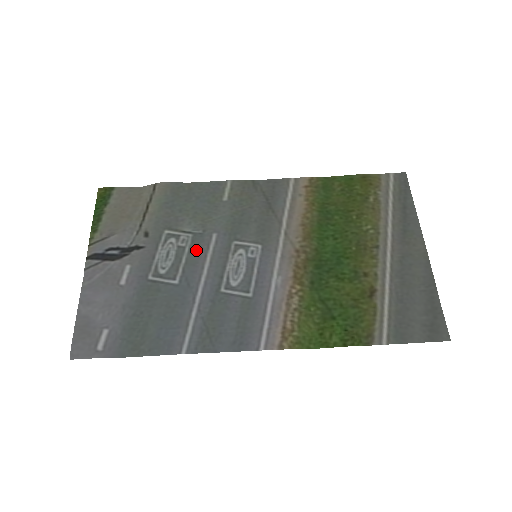
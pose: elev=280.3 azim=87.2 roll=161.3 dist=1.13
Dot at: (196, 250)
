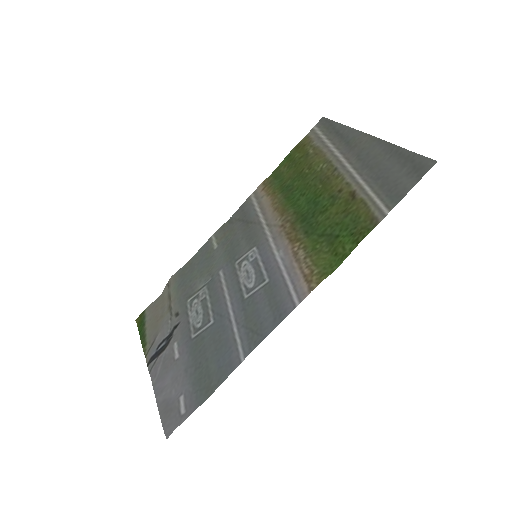
Dot at: (214, 292)
